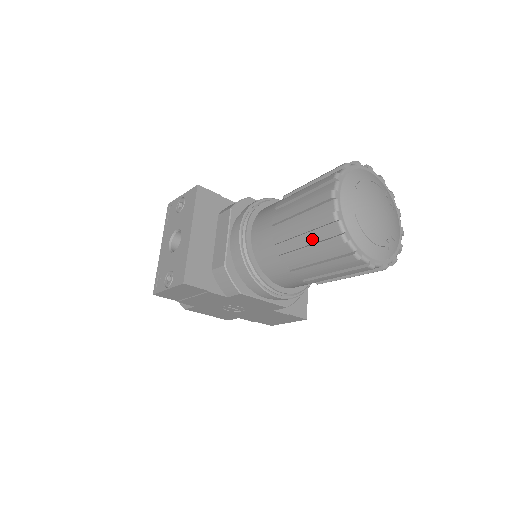
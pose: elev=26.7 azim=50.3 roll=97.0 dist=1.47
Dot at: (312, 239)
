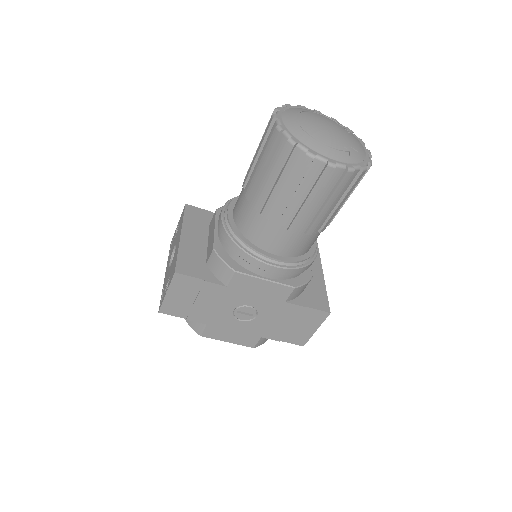
Dot at: (271, 168)
